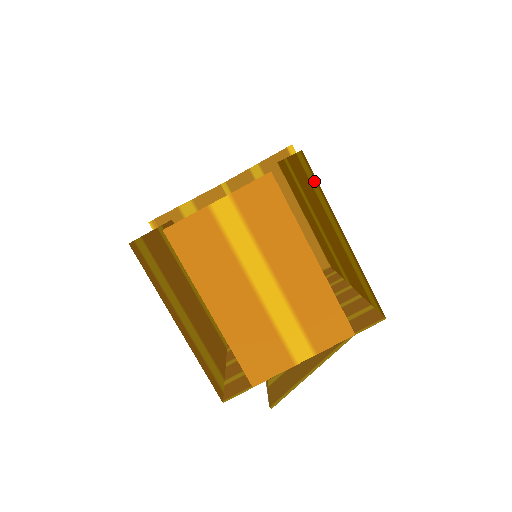
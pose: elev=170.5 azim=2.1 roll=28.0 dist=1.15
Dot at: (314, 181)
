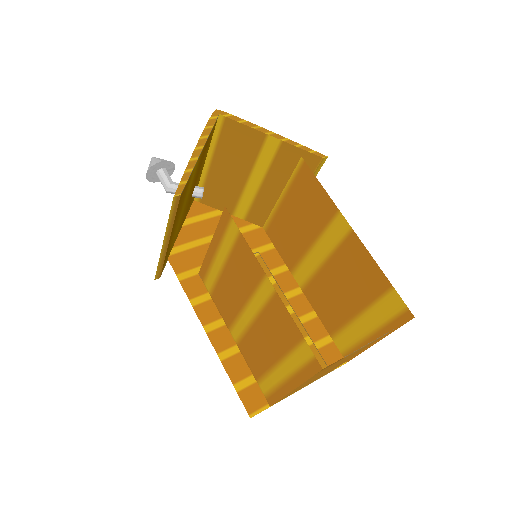
Dot at: (392, 315)
